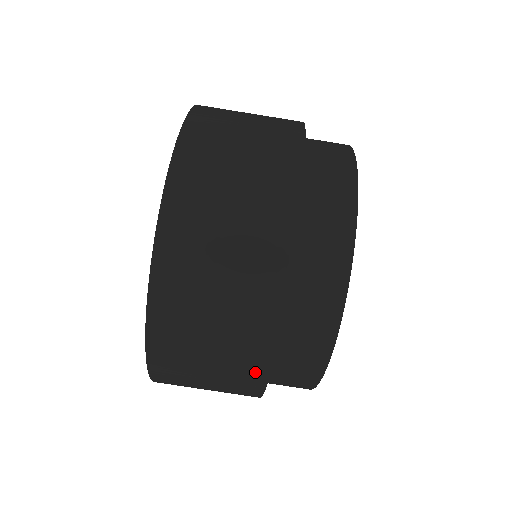
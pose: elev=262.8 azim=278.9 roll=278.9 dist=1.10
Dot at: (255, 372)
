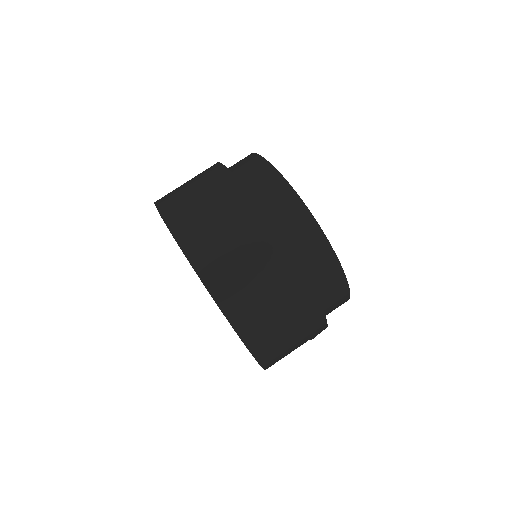
Dot at: (247, 207)
